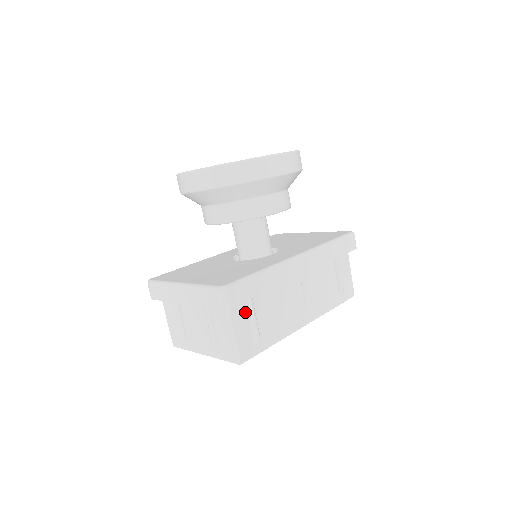
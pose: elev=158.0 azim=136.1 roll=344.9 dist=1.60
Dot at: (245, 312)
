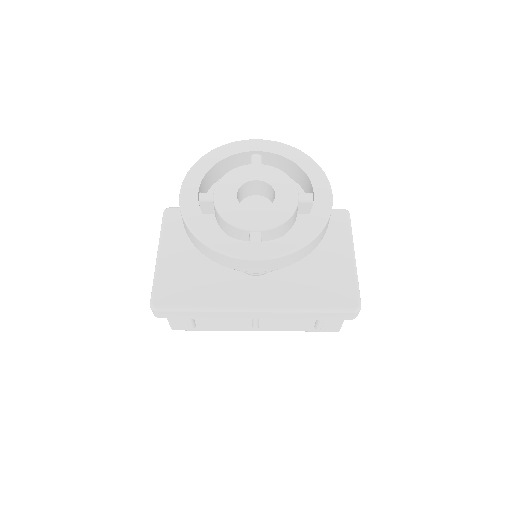
Dot at: occluded
